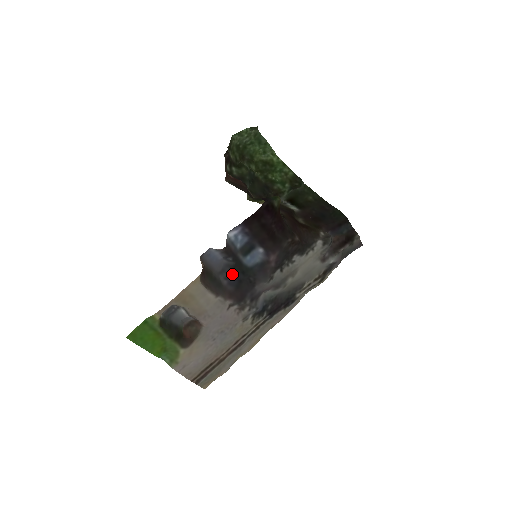
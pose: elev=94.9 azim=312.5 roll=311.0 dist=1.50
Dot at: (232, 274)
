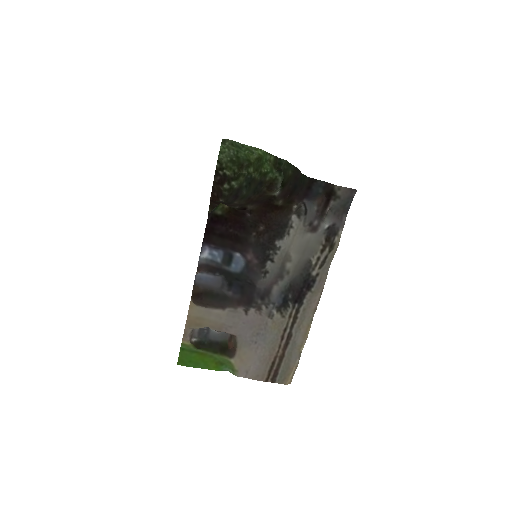
Dot at: (231, 284)
